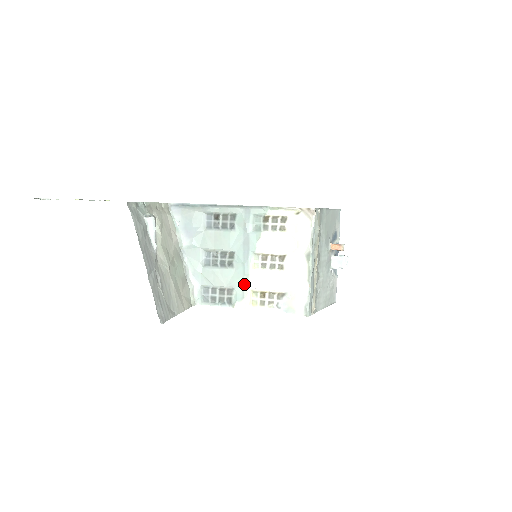
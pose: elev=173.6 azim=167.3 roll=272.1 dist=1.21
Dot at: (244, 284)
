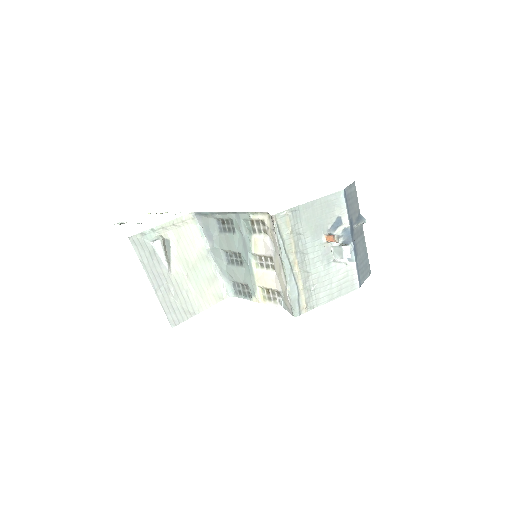
Dot at: (252, 282)
